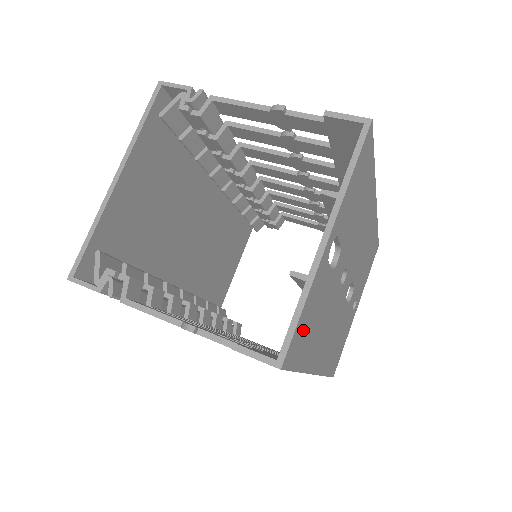
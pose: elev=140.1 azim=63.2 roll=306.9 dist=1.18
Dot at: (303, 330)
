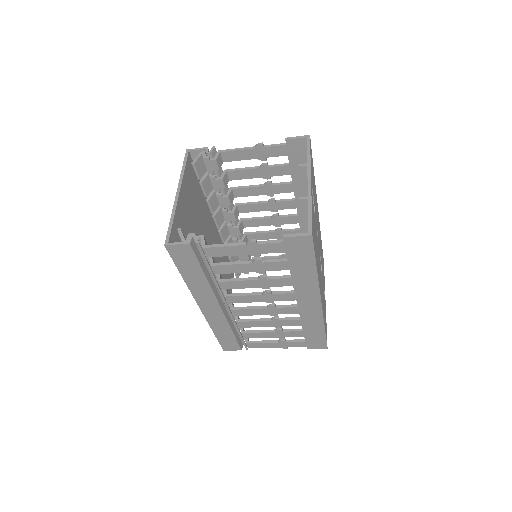
Dot at: (313, 230)
